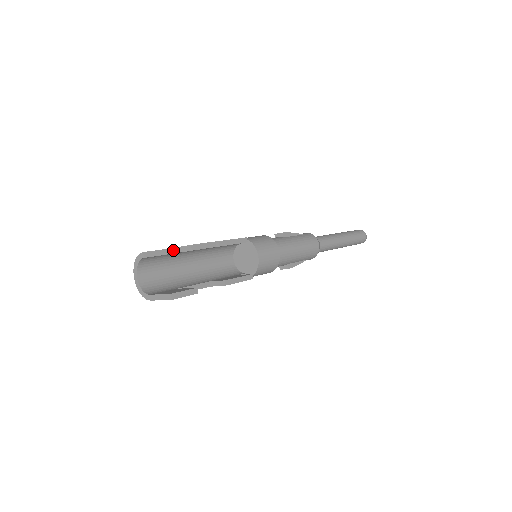
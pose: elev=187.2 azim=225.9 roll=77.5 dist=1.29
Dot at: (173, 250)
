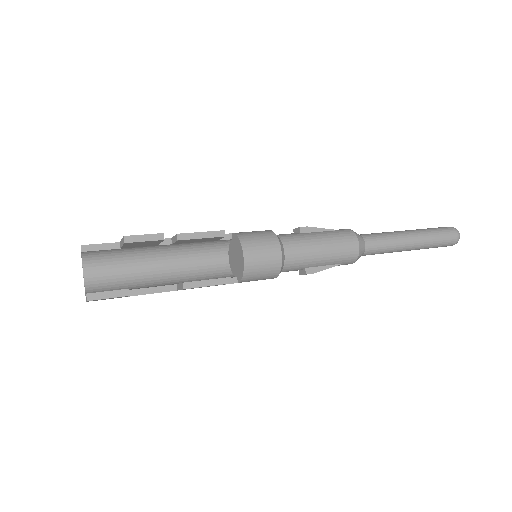
Dot at: (120, 244)
